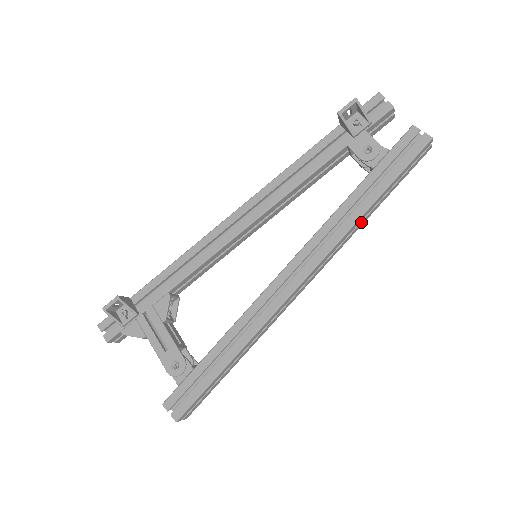
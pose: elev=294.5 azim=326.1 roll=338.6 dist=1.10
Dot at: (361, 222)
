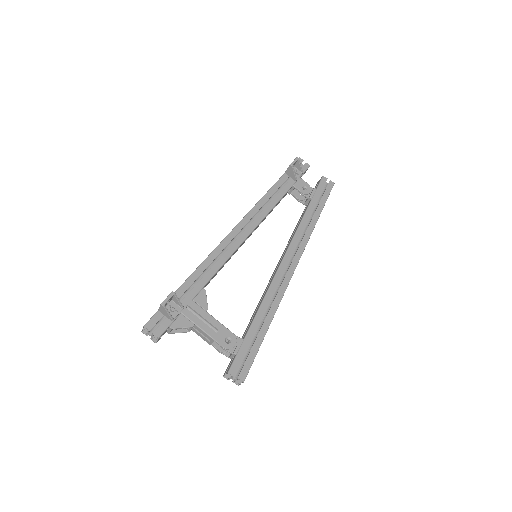
Dot at: occluded
